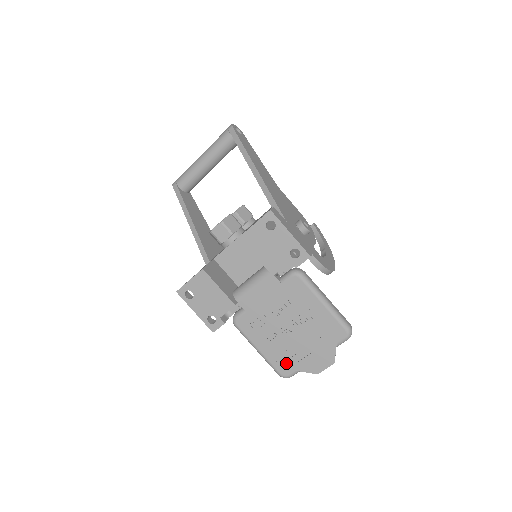
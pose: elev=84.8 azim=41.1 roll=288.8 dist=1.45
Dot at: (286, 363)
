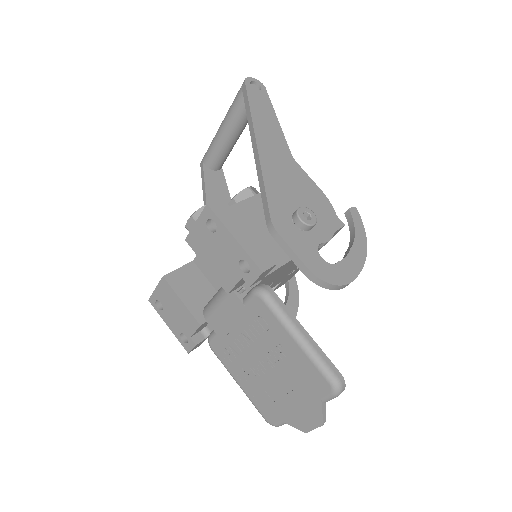
Dot at: (269, 408)
